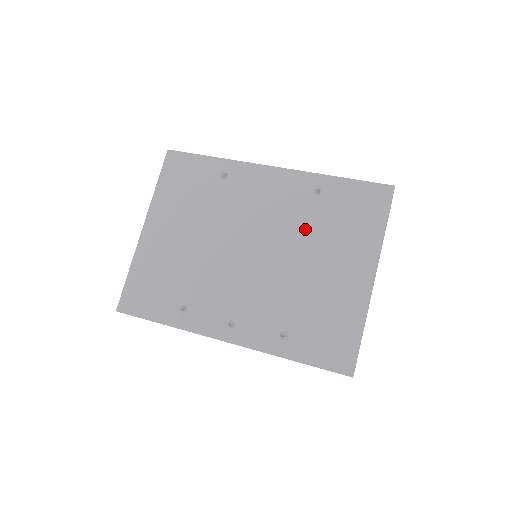
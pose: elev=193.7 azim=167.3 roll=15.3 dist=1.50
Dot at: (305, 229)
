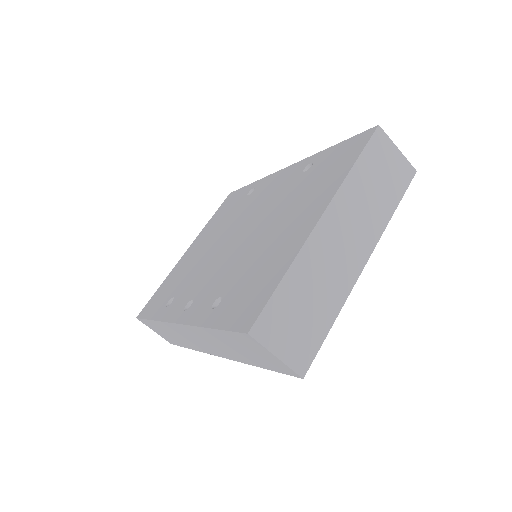
Dot at: (283, 202)
